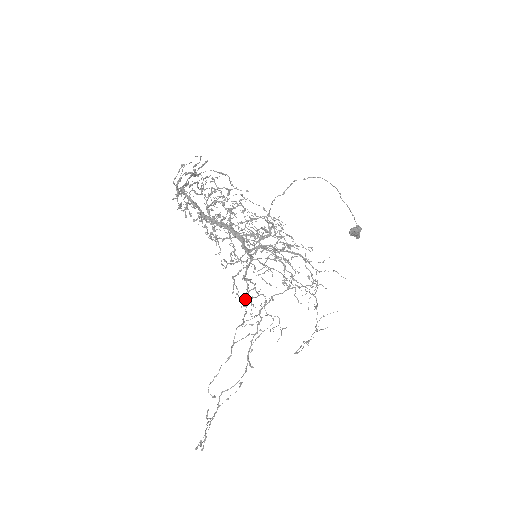
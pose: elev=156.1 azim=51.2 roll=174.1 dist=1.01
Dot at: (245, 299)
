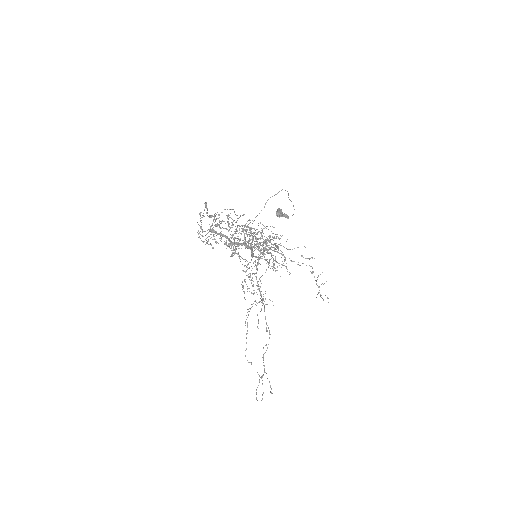
Dot at: occluded
